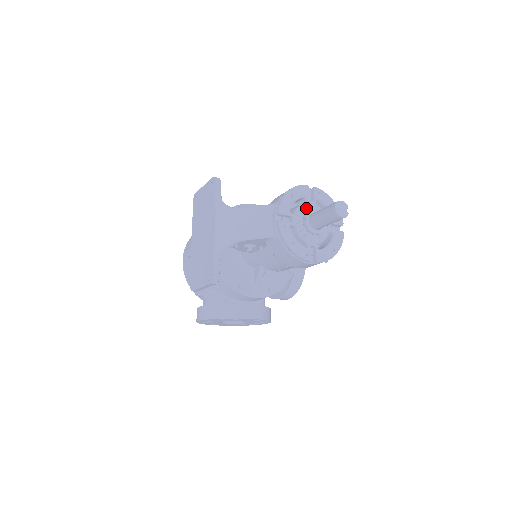
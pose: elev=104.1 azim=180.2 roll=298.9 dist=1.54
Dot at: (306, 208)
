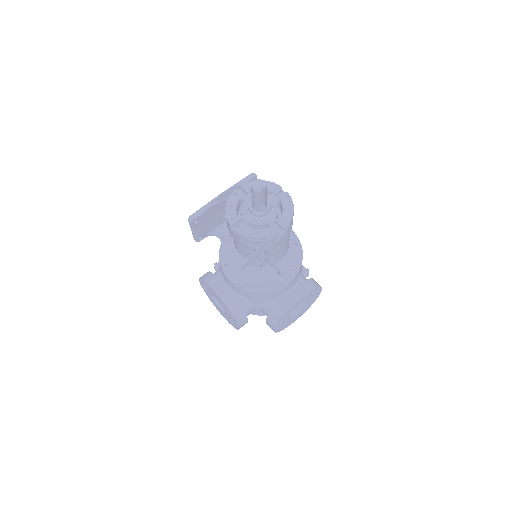
Dot at: occluded
